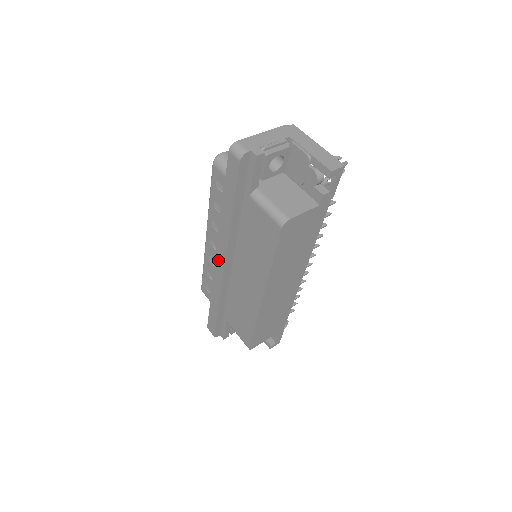
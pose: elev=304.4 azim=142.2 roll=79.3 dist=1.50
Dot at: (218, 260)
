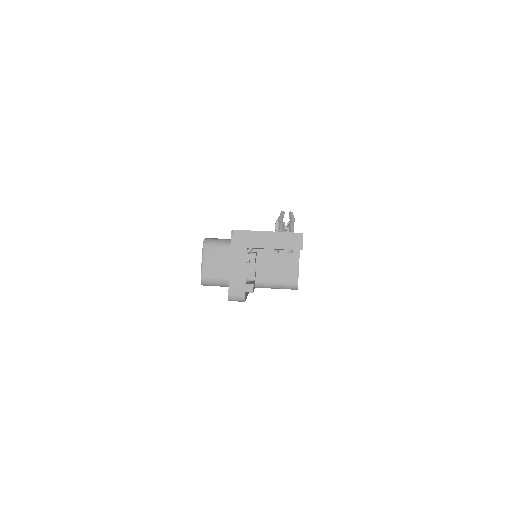
Dot at: occluded
